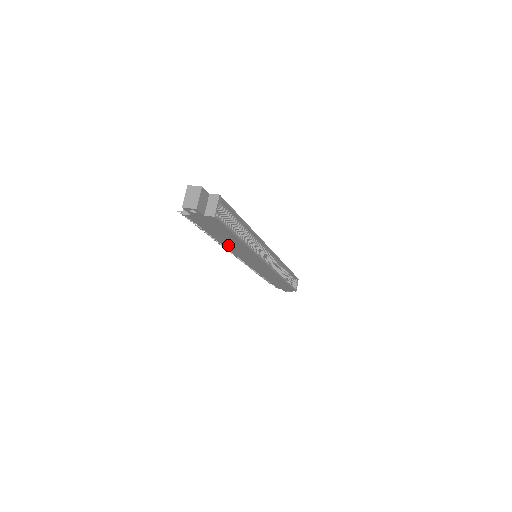
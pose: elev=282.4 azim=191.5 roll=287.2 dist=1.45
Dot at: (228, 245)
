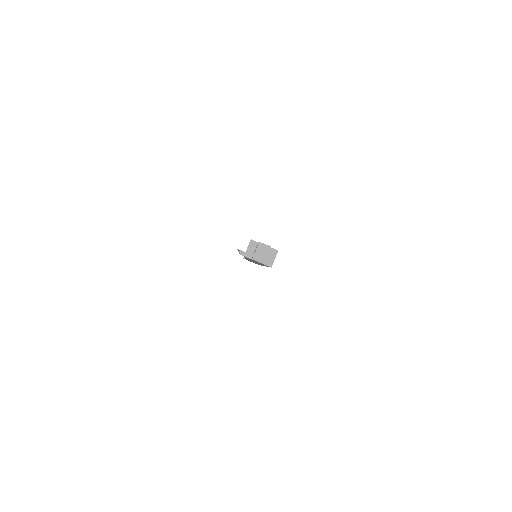
Dot at: occluded
